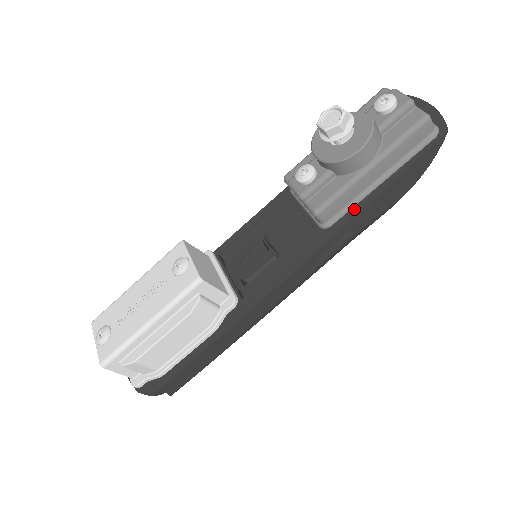
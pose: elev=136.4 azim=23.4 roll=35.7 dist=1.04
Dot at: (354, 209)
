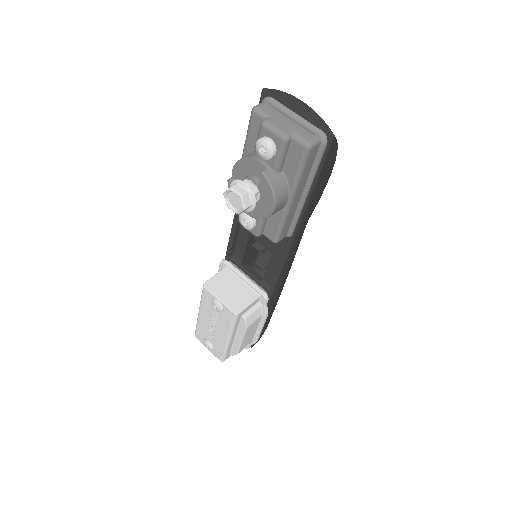
Dot at: (300, 220)
